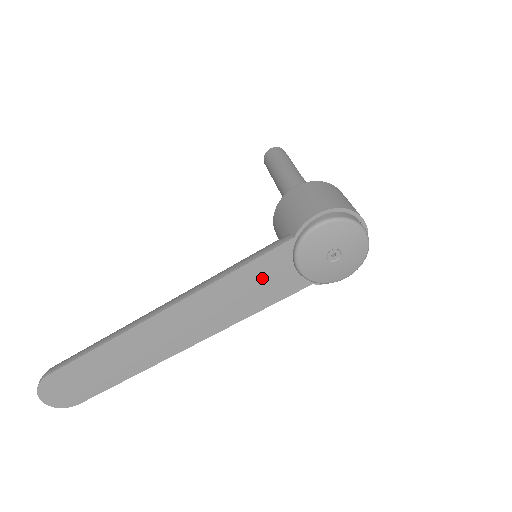
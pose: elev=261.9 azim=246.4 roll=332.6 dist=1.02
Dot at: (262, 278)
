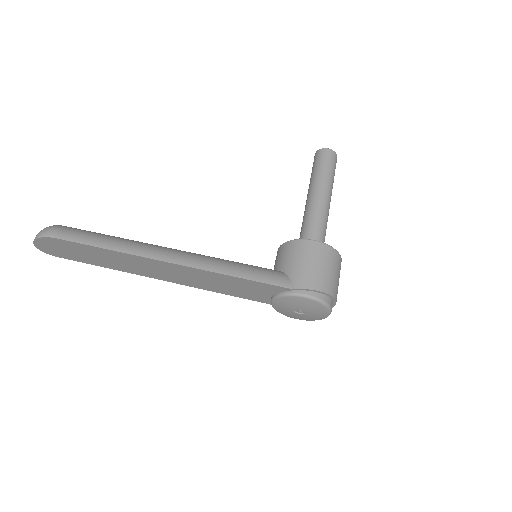
Dot at: (249, 288)
